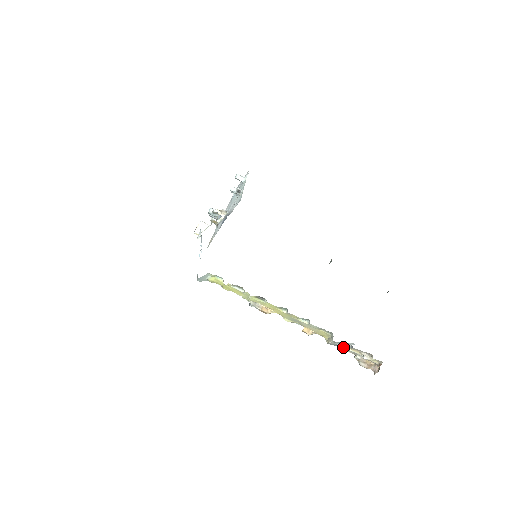
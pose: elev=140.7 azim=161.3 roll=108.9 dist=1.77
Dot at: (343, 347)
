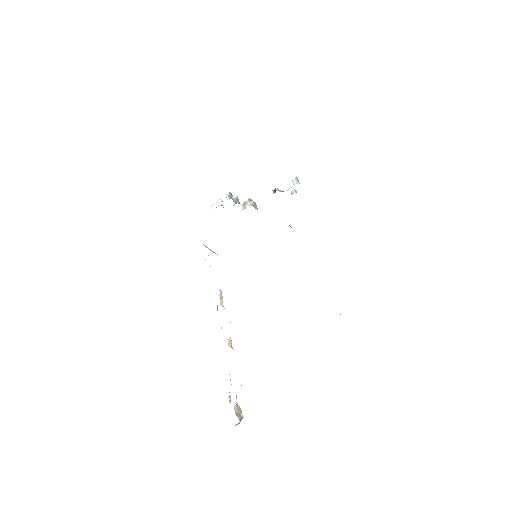
Dot at: occluded
